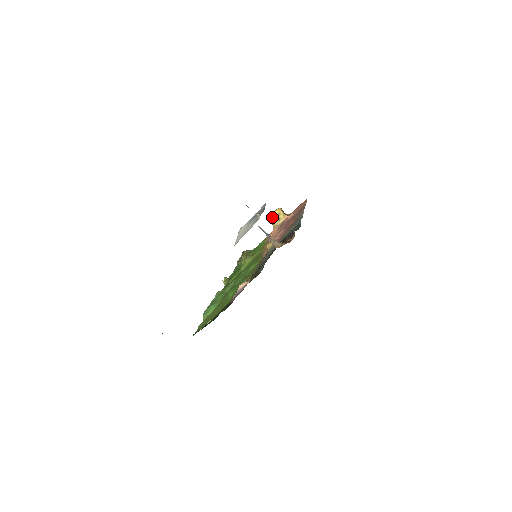
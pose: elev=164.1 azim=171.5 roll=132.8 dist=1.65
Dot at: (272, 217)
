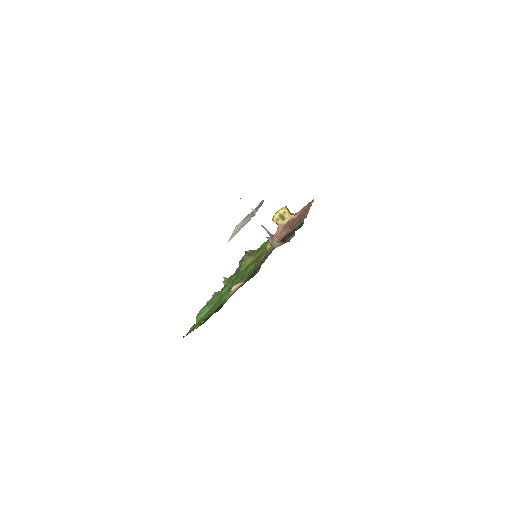
Dot at: (277, 216)
